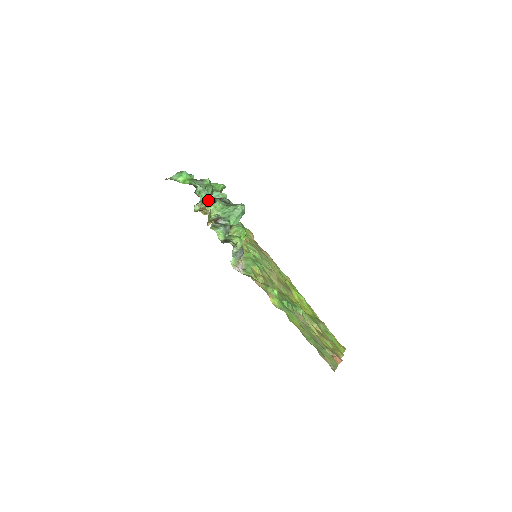
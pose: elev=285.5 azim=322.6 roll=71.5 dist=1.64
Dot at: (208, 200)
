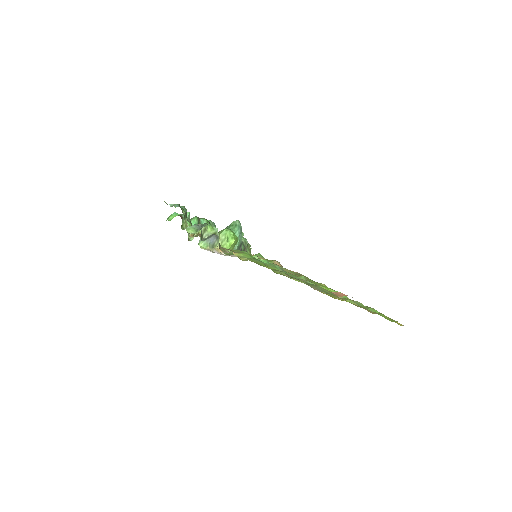
Dot at: occluded
